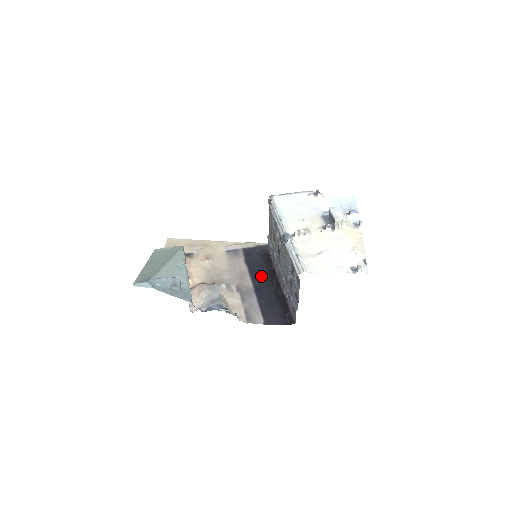
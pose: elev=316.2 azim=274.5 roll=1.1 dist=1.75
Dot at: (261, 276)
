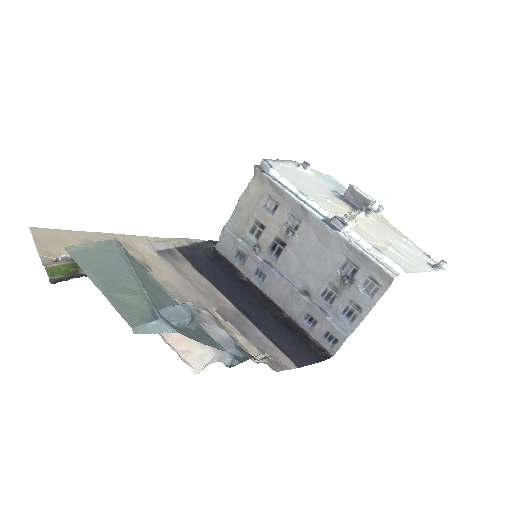
Dot at: (235, 291)
